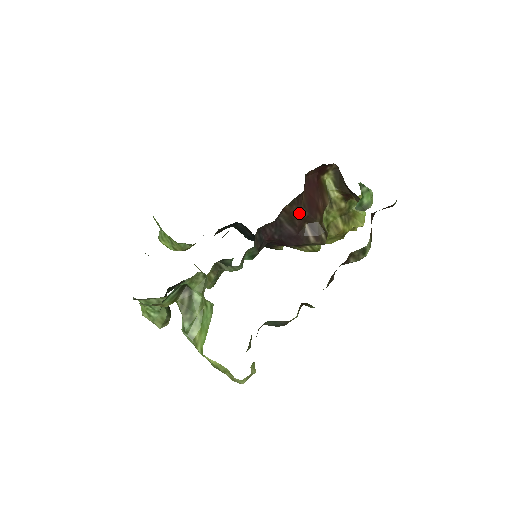
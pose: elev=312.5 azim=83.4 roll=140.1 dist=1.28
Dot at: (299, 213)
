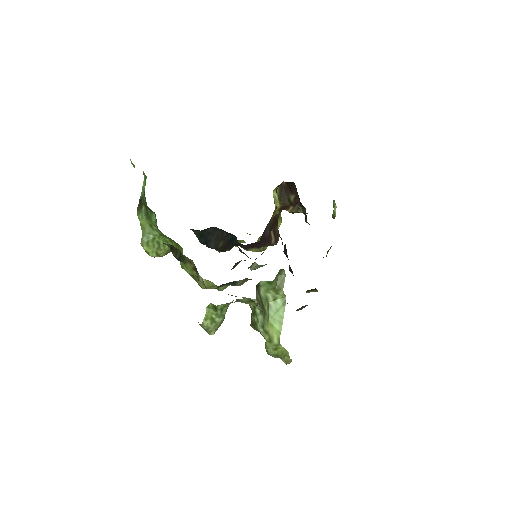
Dot at: (277, 219)
